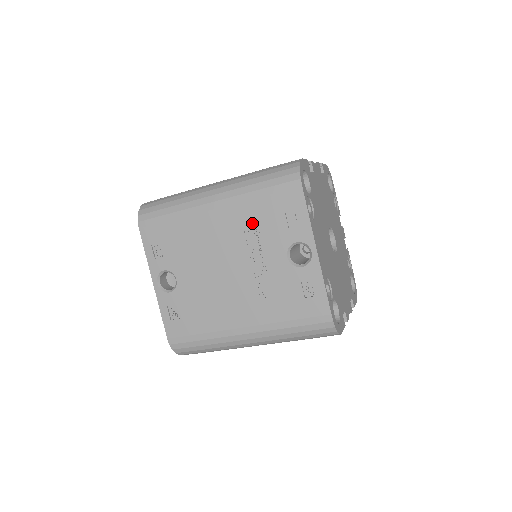
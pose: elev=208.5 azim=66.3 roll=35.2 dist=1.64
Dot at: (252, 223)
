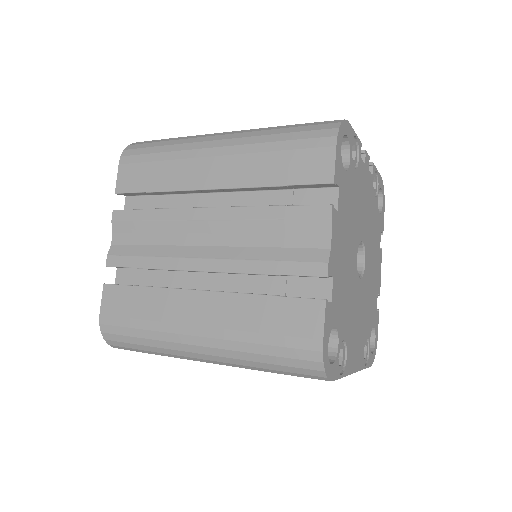
Dot at: occluded
